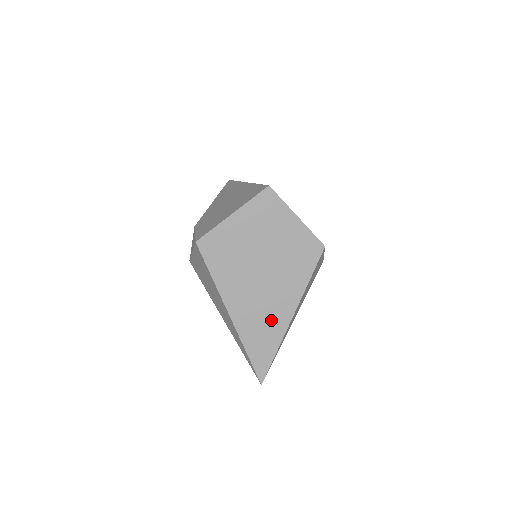
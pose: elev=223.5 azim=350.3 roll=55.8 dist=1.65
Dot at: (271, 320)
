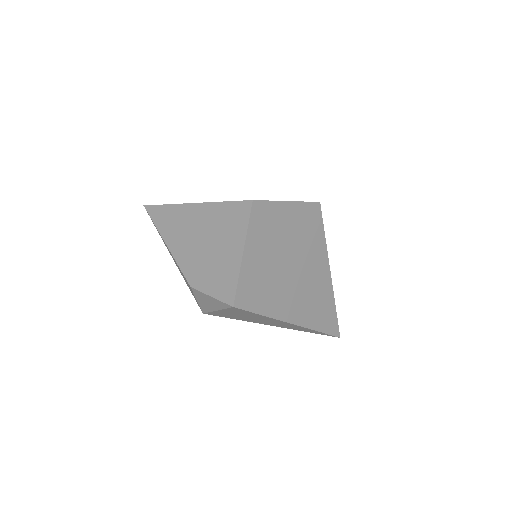
Dot at: (320, 294)
